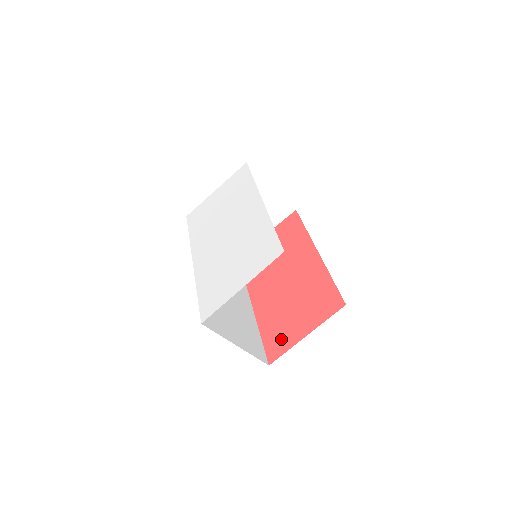
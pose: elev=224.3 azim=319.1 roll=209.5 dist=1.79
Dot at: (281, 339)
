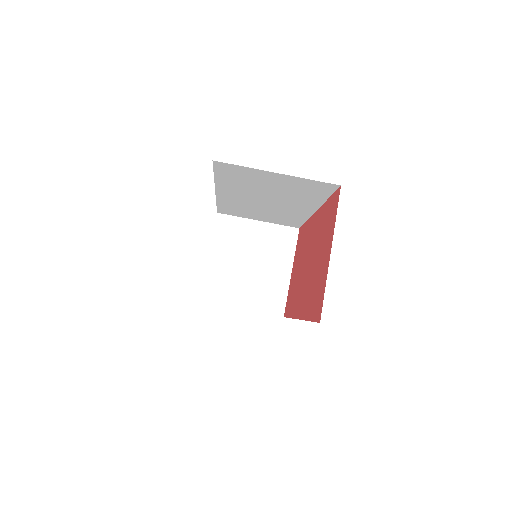
Dot at: (319, 291)
